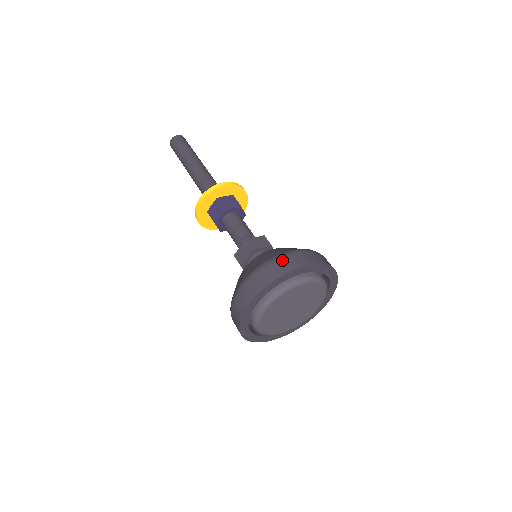
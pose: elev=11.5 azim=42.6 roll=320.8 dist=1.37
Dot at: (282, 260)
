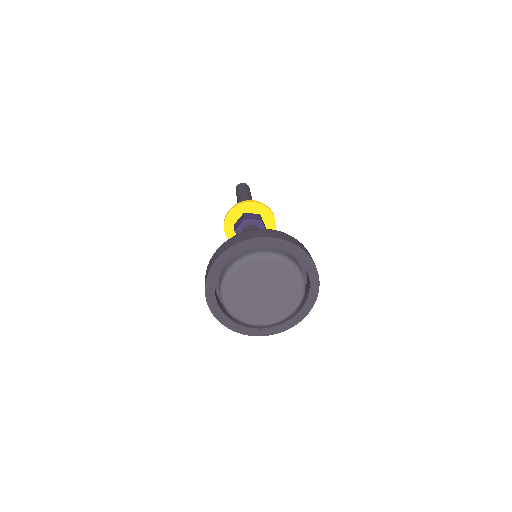
Dot at: (256, 231)
